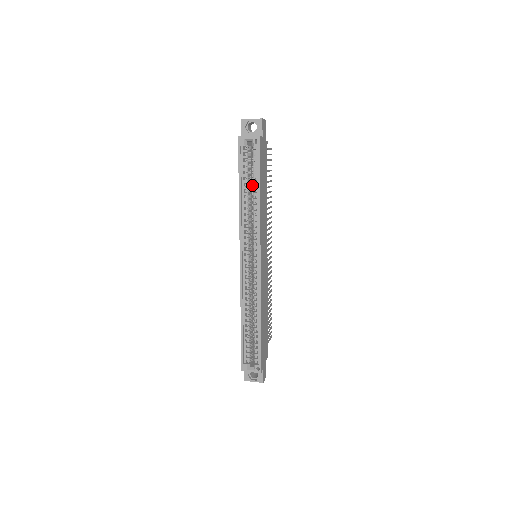
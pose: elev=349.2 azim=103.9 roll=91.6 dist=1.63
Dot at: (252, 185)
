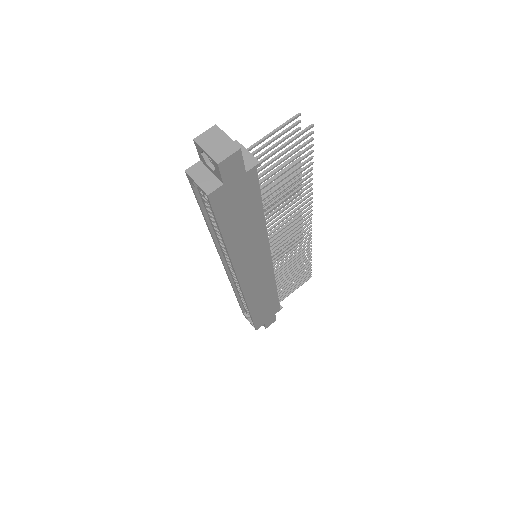
Dot at: occluded
